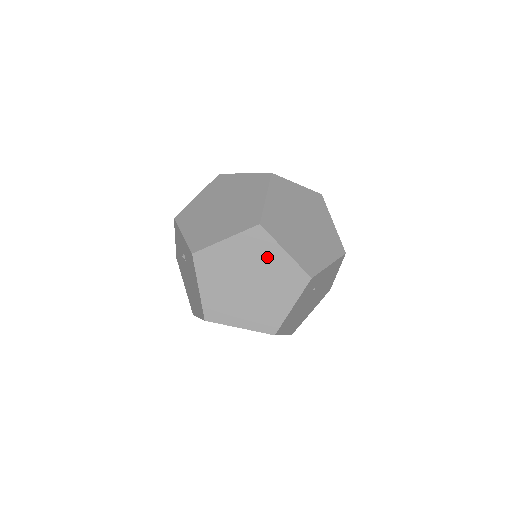
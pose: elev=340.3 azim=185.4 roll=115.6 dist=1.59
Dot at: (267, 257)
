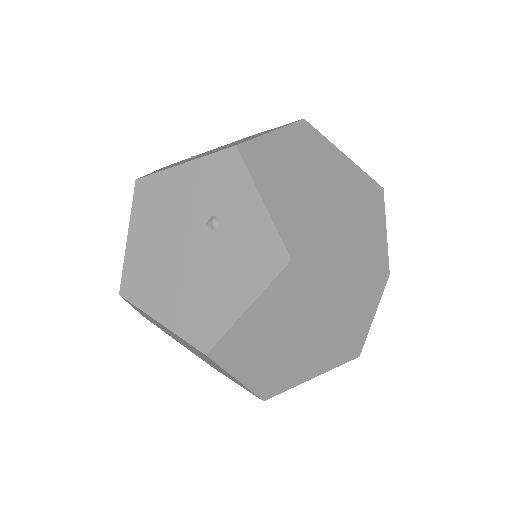
Dot at: (354, 314)
